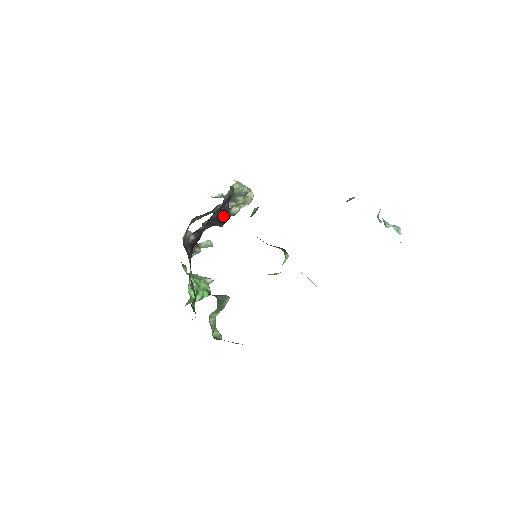
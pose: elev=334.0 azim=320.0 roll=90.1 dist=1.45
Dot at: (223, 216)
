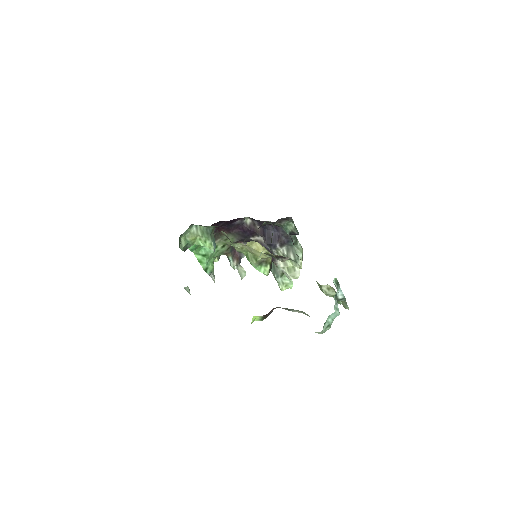
Dot at: (274, 239)
